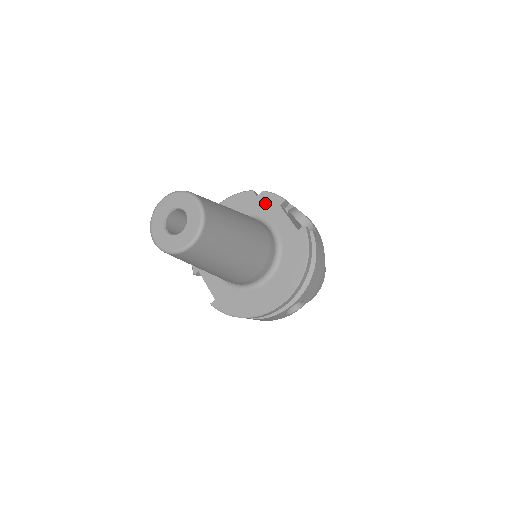
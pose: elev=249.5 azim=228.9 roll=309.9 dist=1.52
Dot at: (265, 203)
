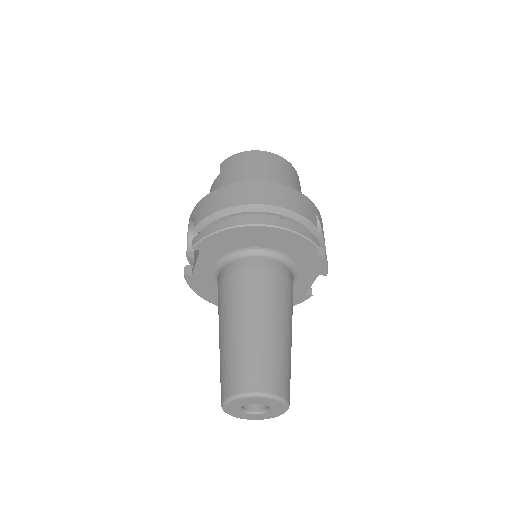
Dot at: (313, 265)
